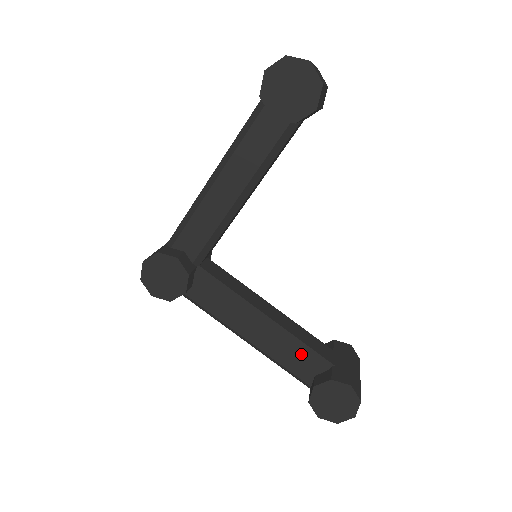
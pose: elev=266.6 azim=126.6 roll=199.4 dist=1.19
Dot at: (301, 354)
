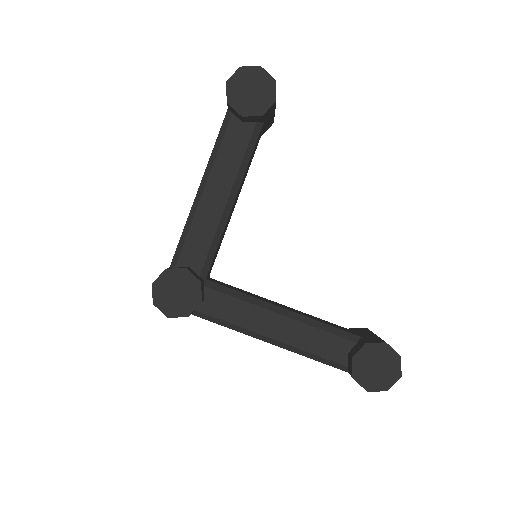
Dot at: (328, 334)
